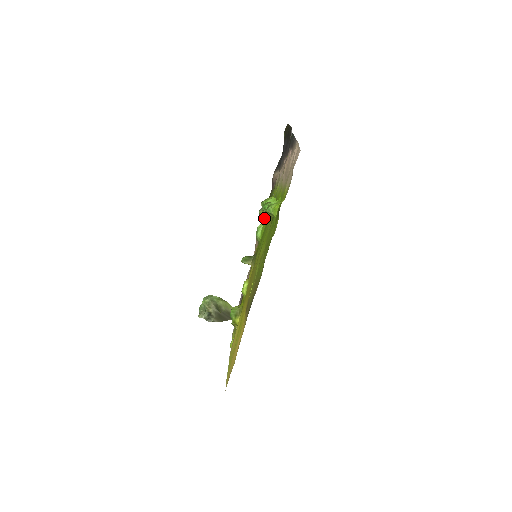
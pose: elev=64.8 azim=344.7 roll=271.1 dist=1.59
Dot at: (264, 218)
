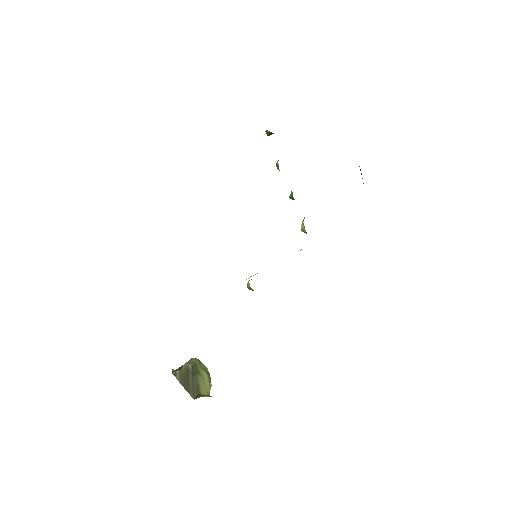
Dot at: occluded
